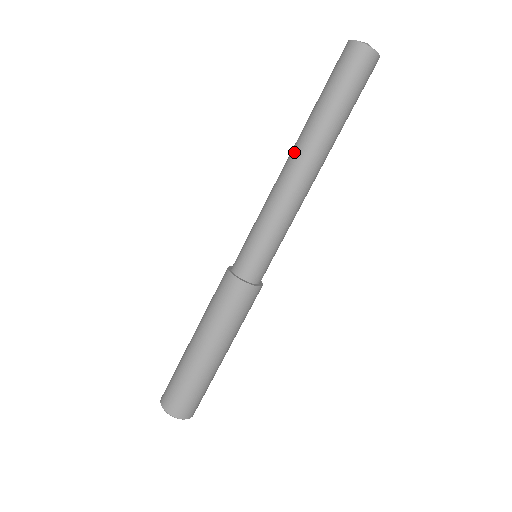
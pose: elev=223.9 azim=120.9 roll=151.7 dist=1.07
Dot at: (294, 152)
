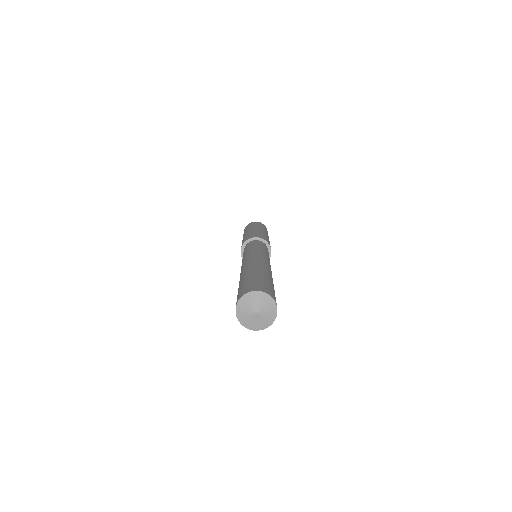
Dot at: occluded
